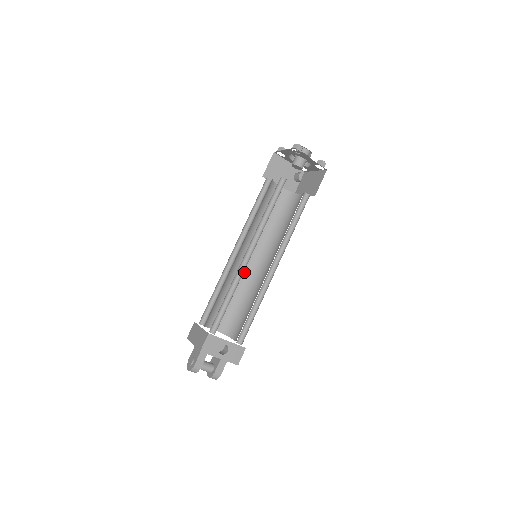
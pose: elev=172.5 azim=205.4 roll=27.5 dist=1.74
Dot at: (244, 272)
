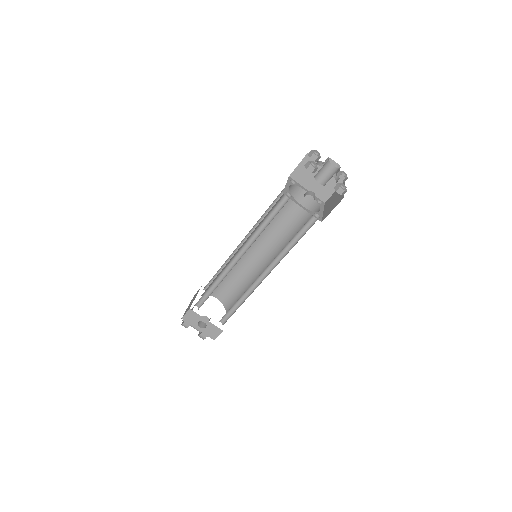
Dot at: (252, 262)
